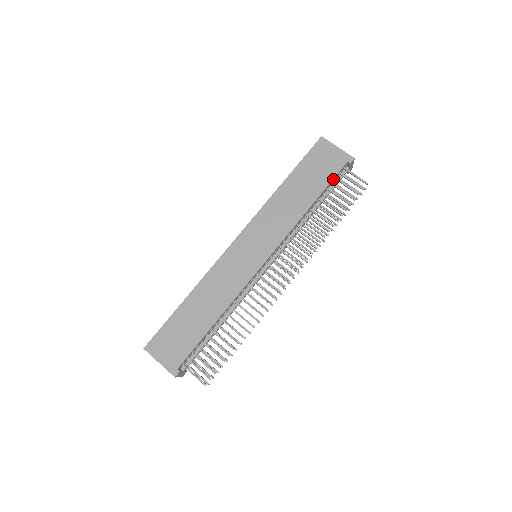
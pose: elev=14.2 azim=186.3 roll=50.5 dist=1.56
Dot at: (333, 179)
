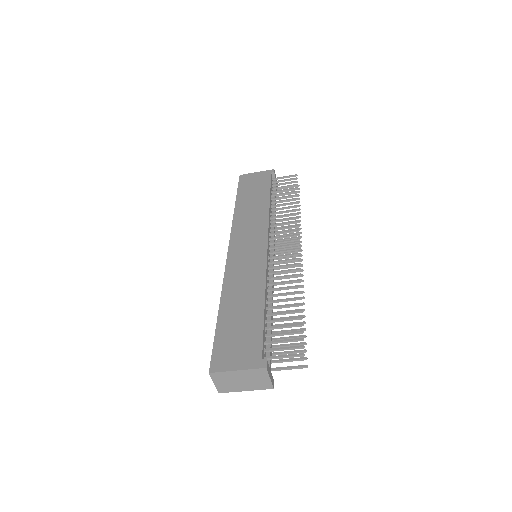
Dot at: (270, 184)
